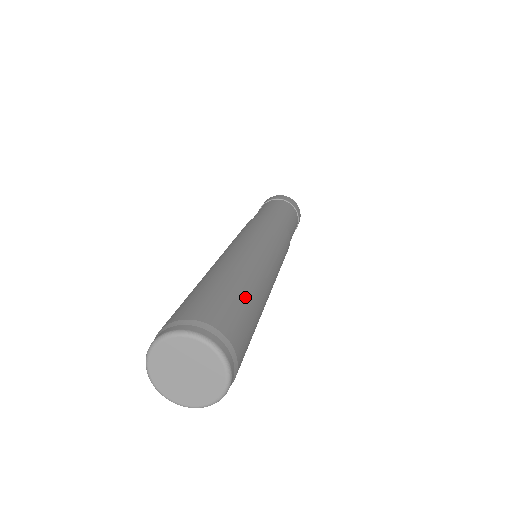
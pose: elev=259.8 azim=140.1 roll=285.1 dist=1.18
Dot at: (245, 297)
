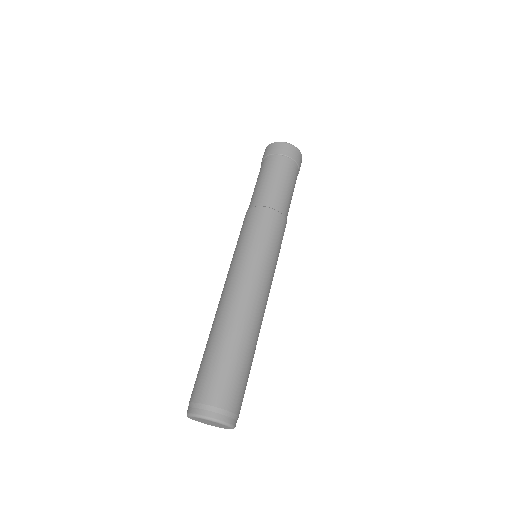
Dot at: (239, 358)
